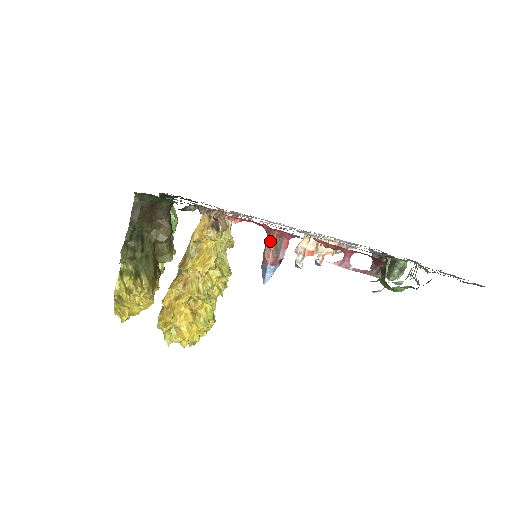
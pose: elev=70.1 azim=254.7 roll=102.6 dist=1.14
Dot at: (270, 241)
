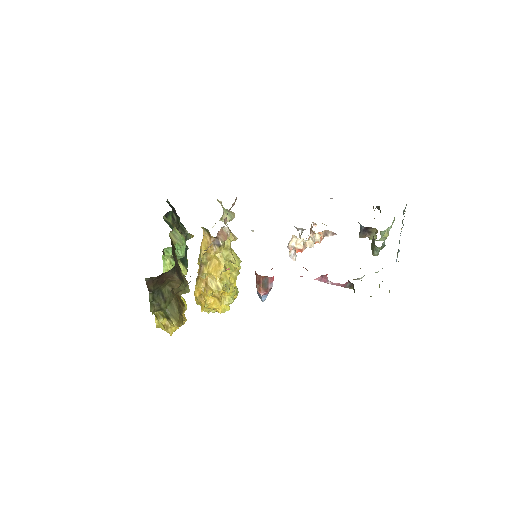
Dot at: (258, 281)
